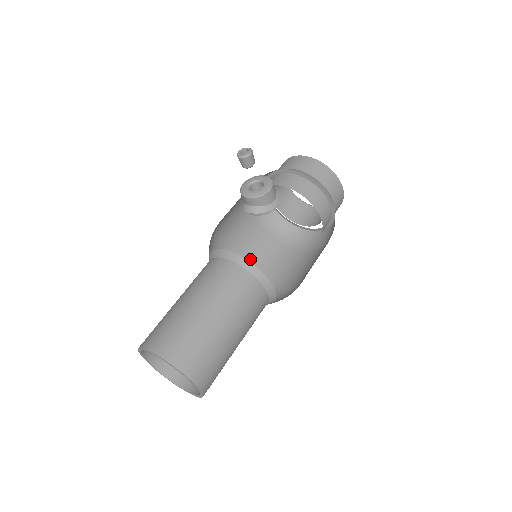
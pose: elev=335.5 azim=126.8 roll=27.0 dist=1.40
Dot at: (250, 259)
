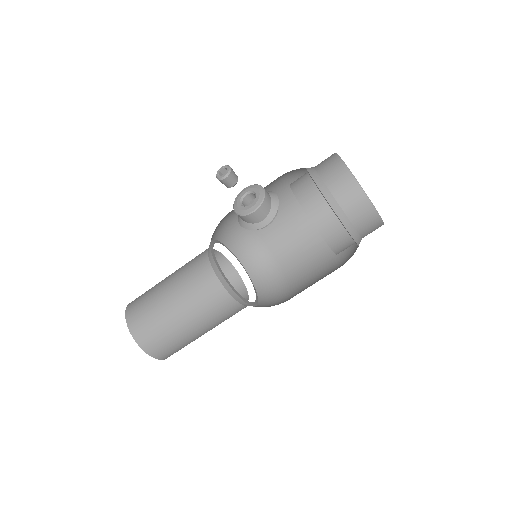
Dot at: (281, 241)
